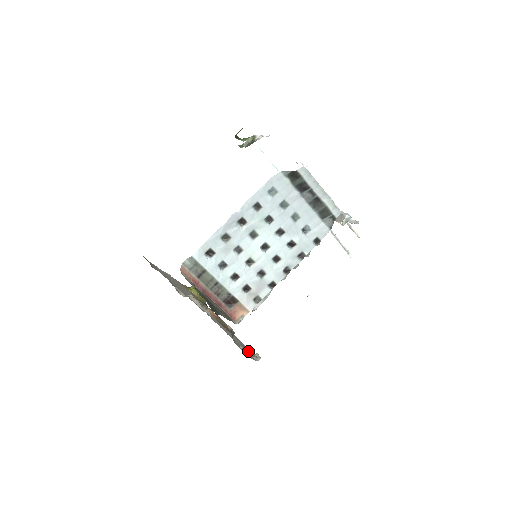
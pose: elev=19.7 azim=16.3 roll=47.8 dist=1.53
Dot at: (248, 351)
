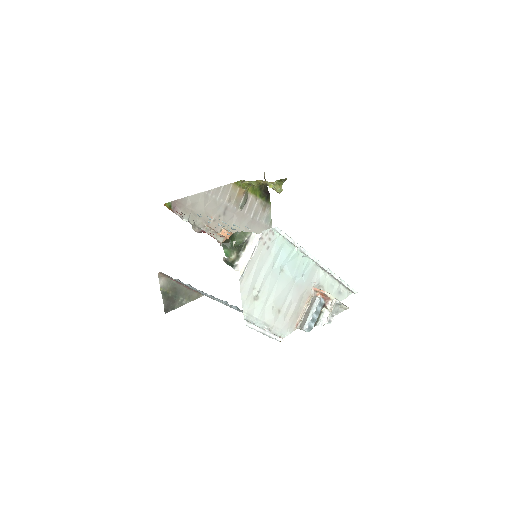
Dot at: occluded
